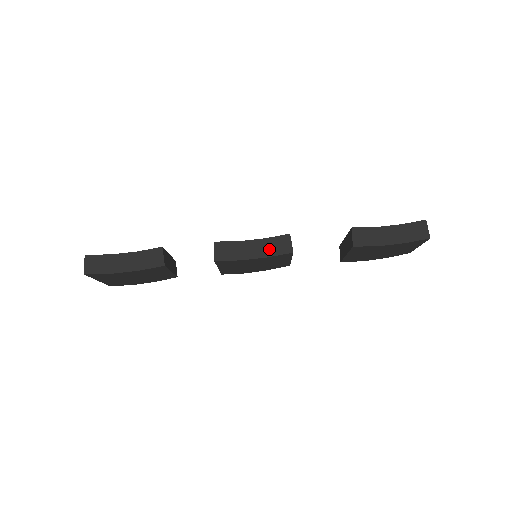
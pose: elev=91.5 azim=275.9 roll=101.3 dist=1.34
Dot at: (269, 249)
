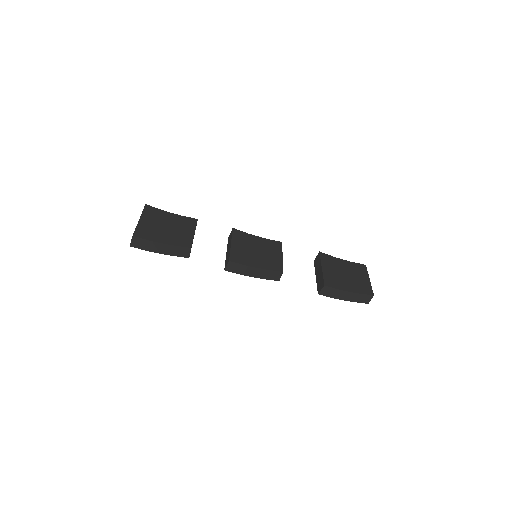
Dot at: (264, 275)
